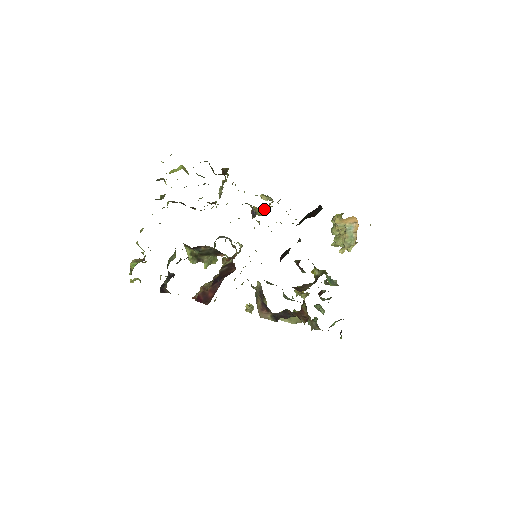
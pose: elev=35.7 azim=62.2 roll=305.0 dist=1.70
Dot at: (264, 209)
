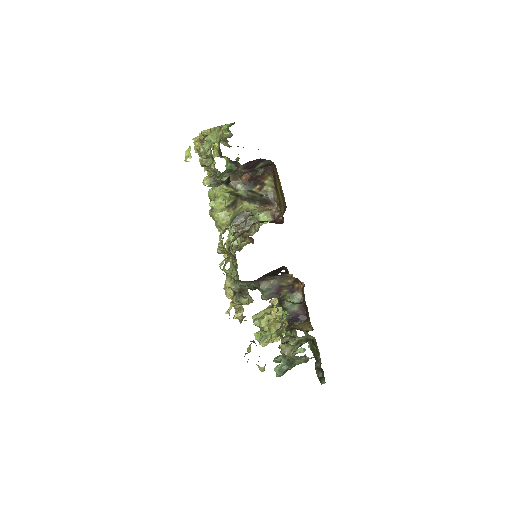
Dot at: occluded
